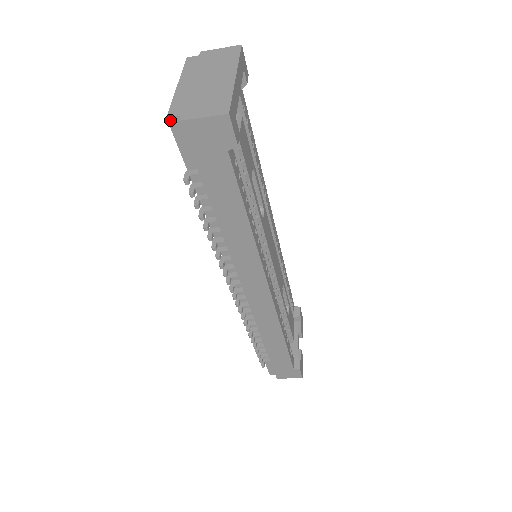
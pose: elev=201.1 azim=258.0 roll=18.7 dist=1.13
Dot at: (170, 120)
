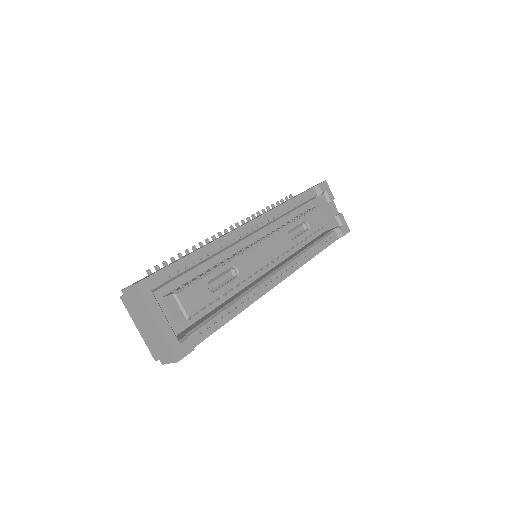
Dot at: (157, 360)
